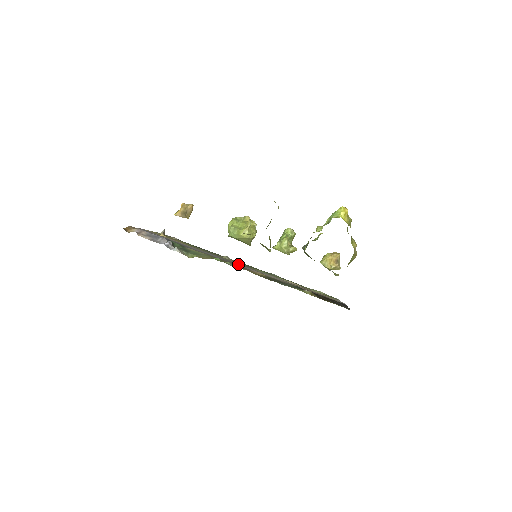
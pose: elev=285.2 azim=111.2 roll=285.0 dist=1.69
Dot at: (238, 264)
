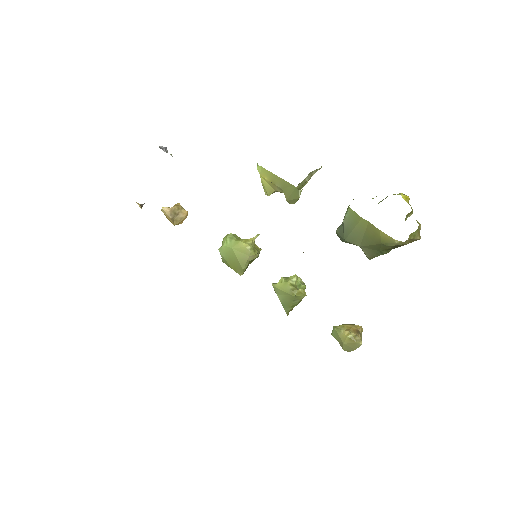
Dot at: occluded
